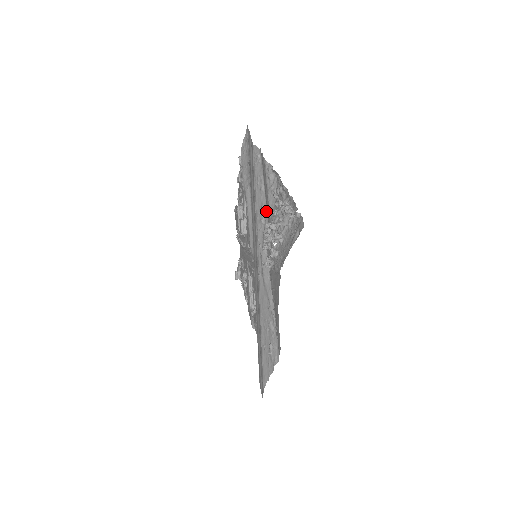
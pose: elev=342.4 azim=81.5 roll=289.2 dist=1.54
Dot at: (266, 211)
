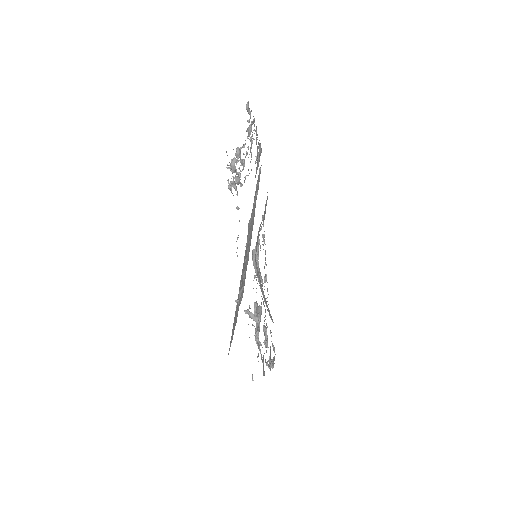
Dot at: occluded
